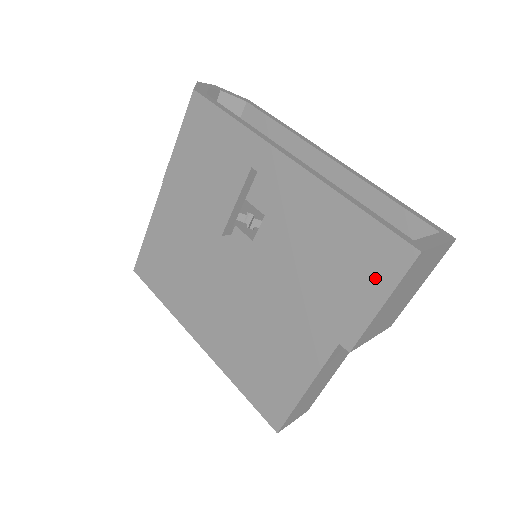
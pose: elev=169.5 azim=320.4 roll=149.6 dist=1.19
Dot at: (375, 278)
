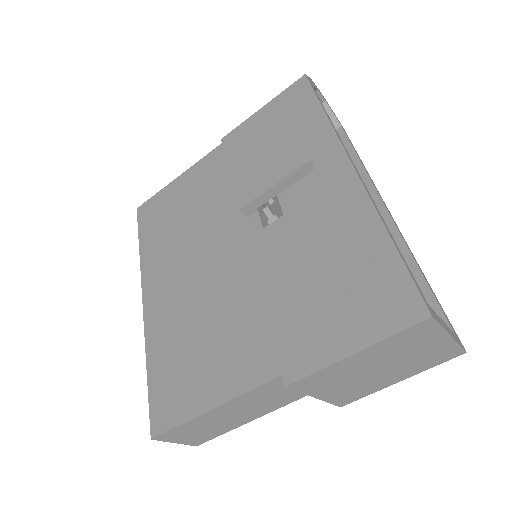
Dot at: (364, 320)
